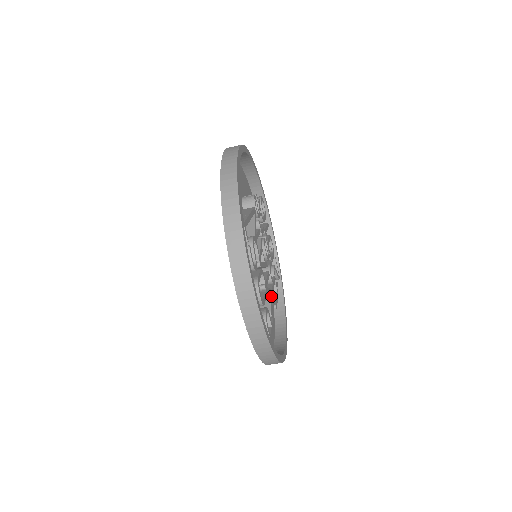
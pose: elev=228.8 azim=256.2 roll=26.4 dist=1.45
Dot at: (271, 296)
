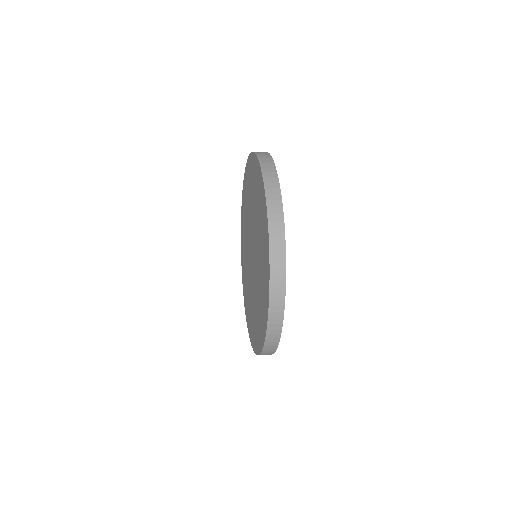
Dot at: occluded
